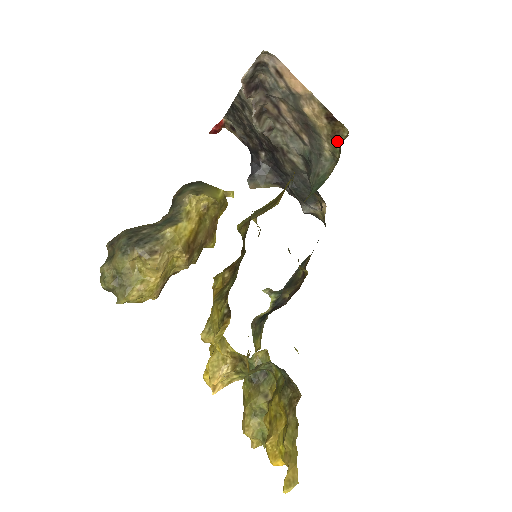
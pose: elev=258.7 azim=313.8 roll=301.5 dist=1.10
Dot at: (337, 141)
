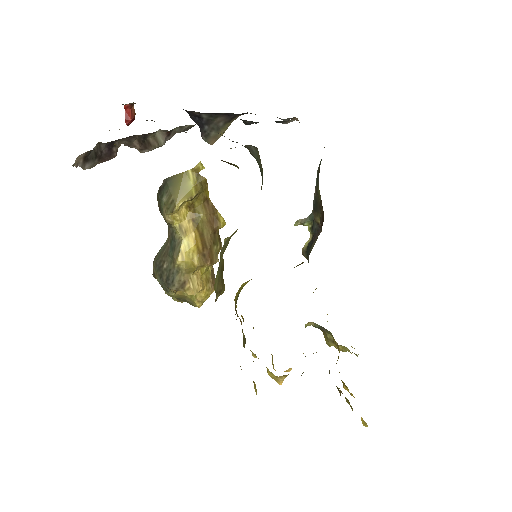
Dot at: occluded
